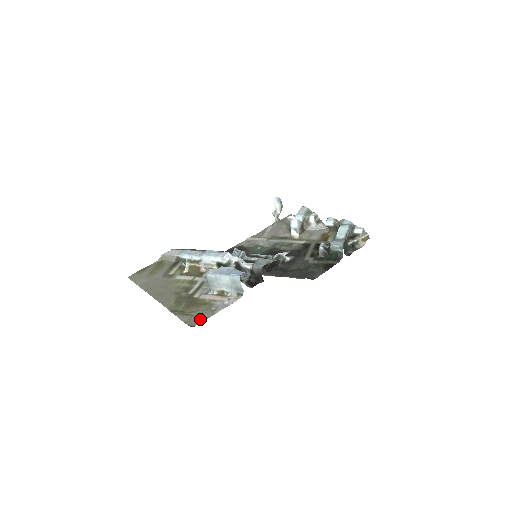
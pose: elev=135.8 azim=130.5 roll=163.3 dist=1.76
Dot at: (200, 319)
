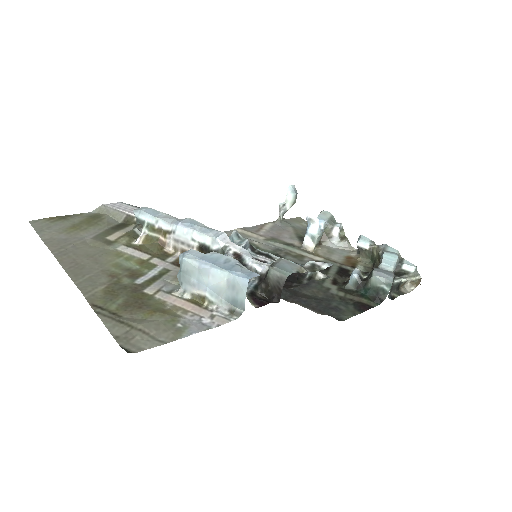
Dot at: (149, 340)
